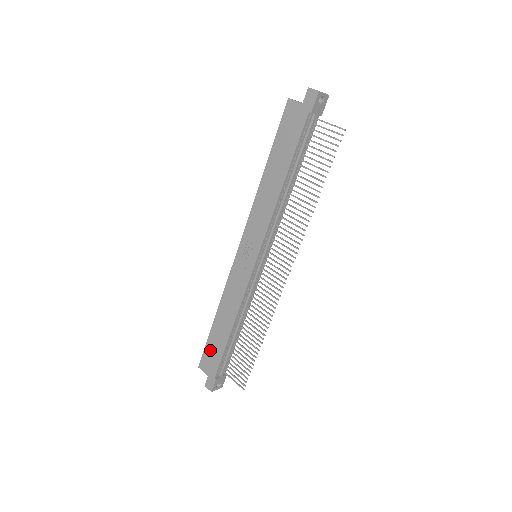
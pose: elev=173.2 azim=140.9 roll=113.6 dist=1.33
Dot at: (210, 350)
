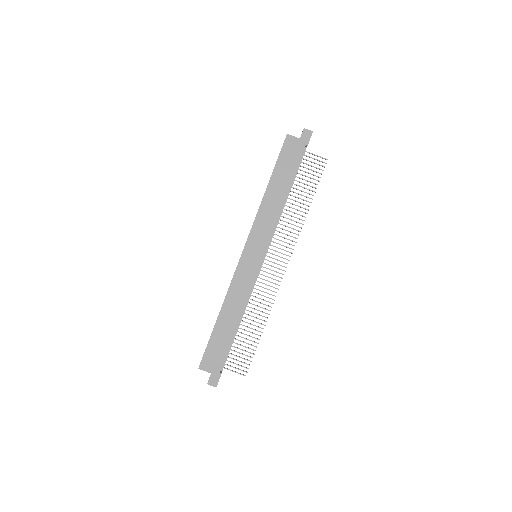
Dot at: (213, 348)
